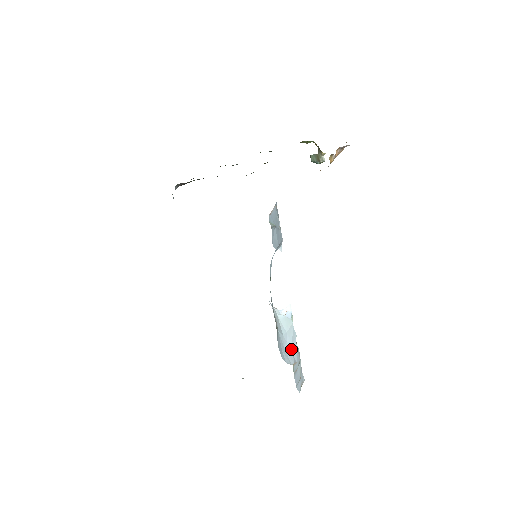
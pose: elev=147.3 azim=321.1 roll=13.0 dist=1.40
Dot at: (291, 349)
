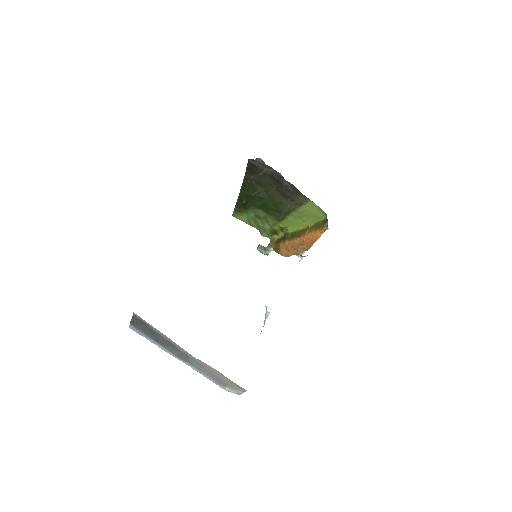
Dot at: occluded
